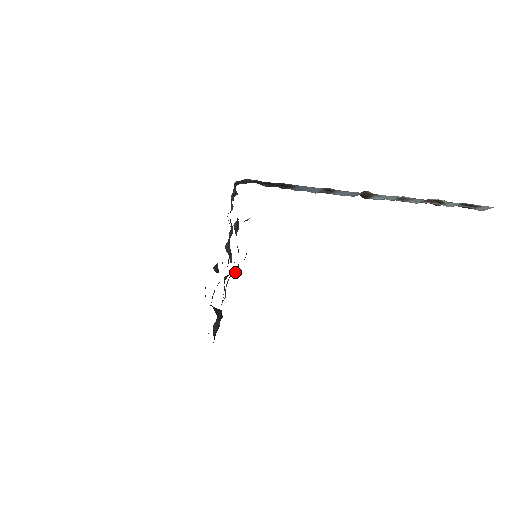
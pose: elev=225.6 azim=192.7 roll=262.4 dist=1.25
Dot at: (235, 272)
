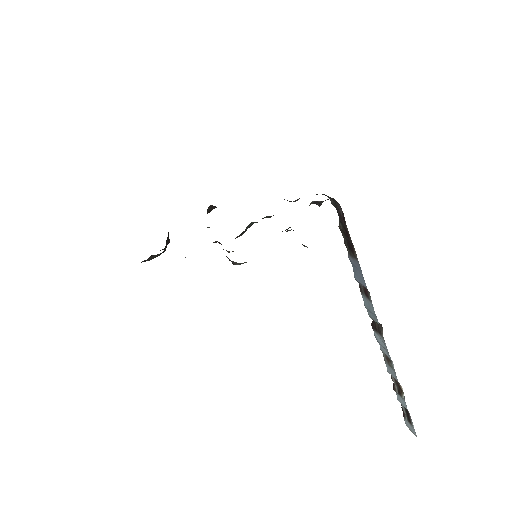
Dot at: (236, 262)
